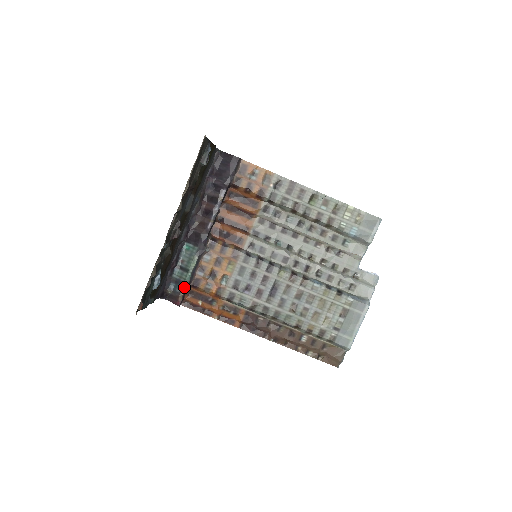
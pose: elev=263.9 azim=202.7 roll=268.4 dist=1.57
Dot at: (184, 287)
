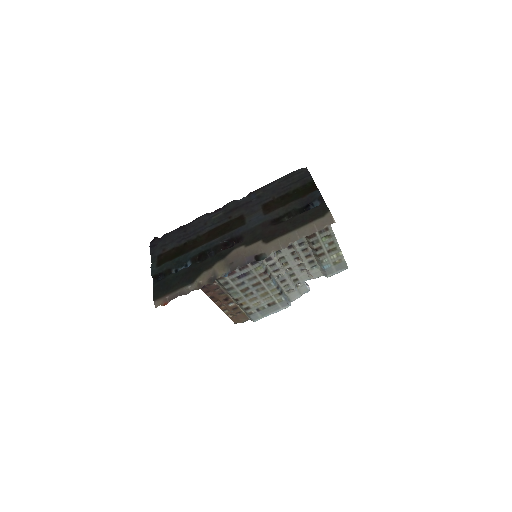
Dot at: occluded
